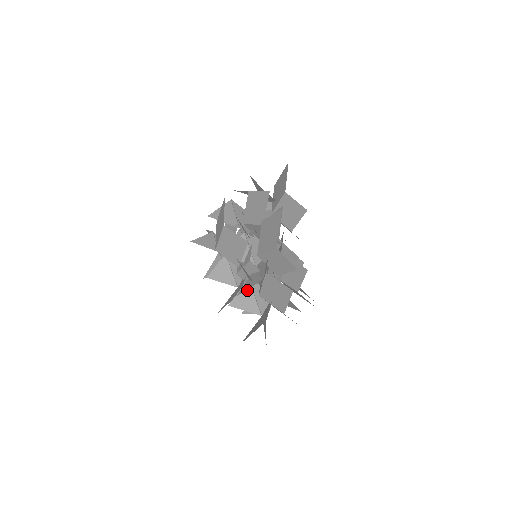
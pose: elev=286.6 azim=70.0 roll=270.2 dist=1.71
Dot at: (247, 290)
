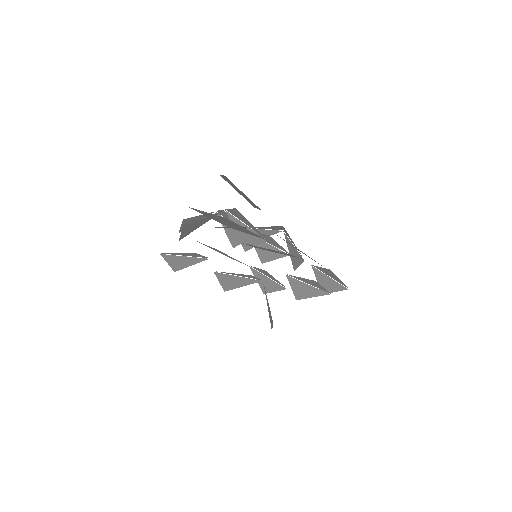
Dot at: occluded
